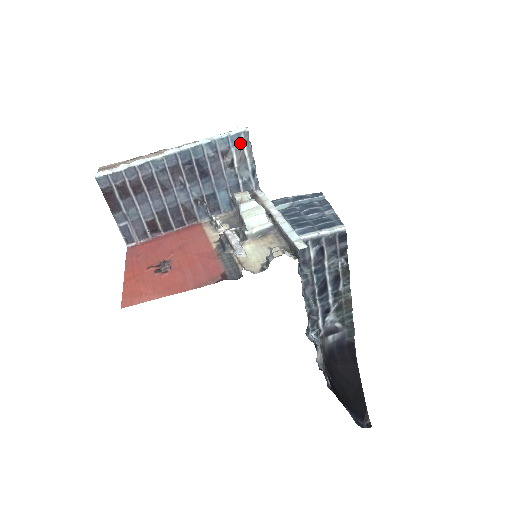
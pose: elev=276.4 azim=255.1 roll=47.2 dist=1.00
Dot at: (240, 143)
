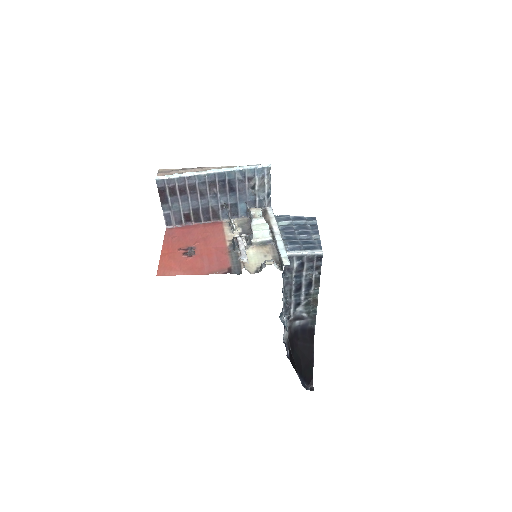
Dot at: (263, 174)
